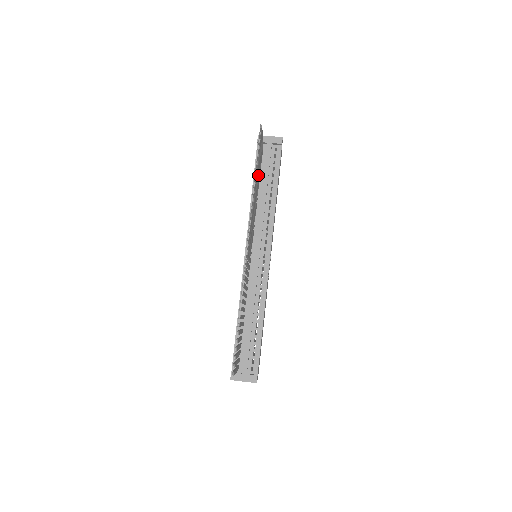
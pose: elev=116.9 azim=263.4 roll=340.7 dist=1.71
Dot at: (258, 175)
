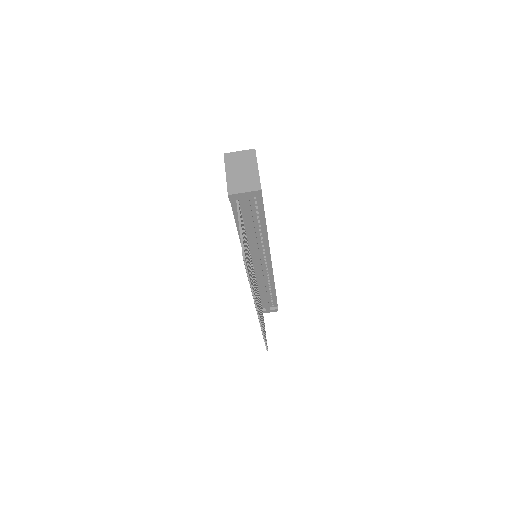
Dot at: (246, 248)
